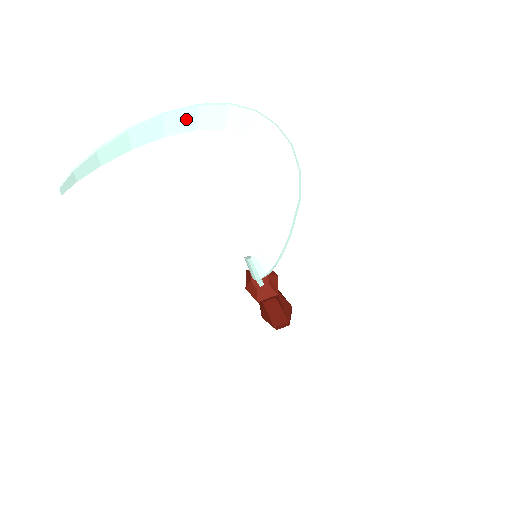
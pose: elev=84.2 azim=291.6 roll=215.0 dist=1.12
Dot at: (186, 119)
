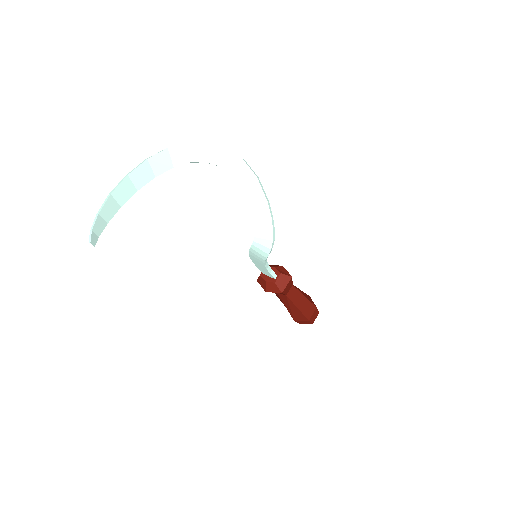
Dot at: (144, 172)
